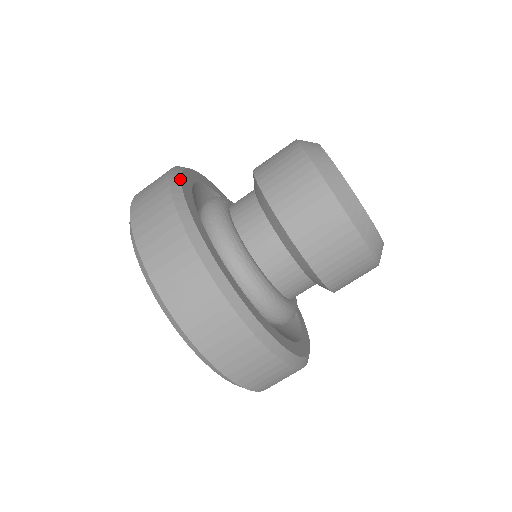
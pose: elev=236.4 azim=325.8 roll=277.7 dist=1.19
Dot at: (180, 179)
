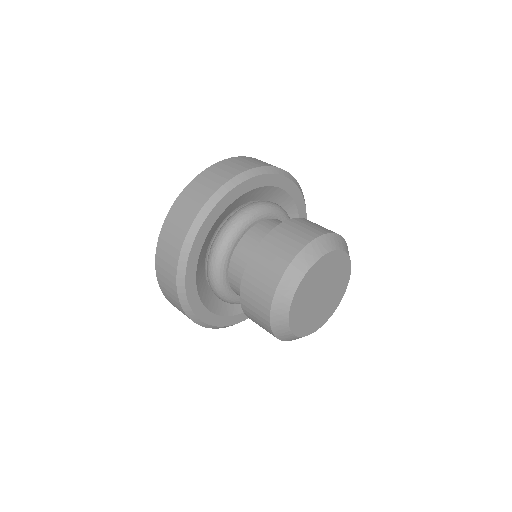
Dot at: (206, 217)
